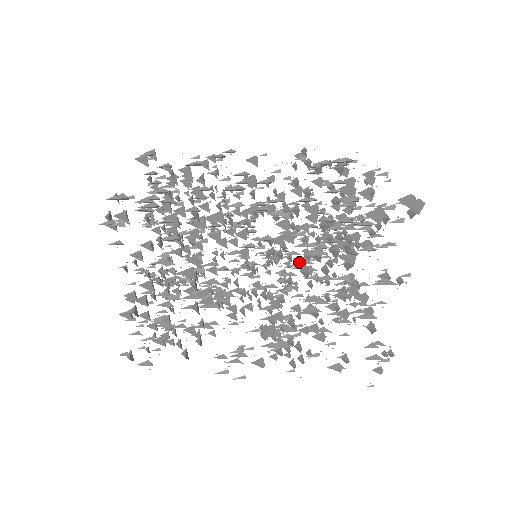
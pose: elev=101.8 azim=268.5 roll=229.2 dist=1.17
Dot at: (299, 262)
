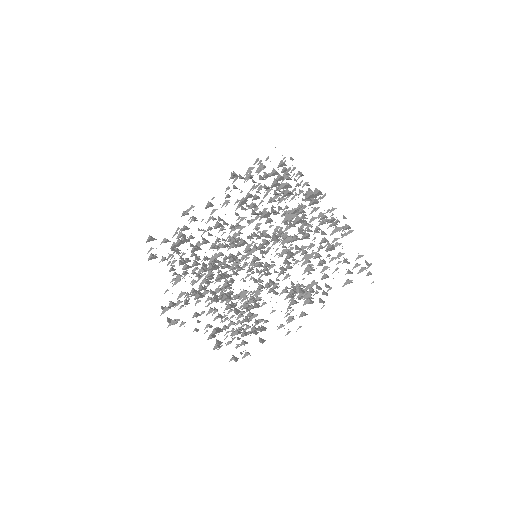
Dot at: (284, 231)
